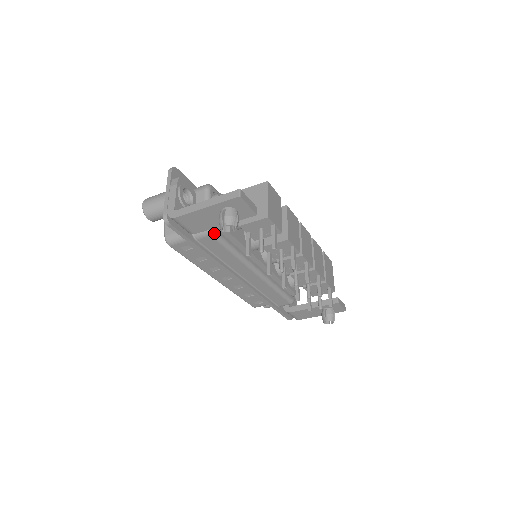
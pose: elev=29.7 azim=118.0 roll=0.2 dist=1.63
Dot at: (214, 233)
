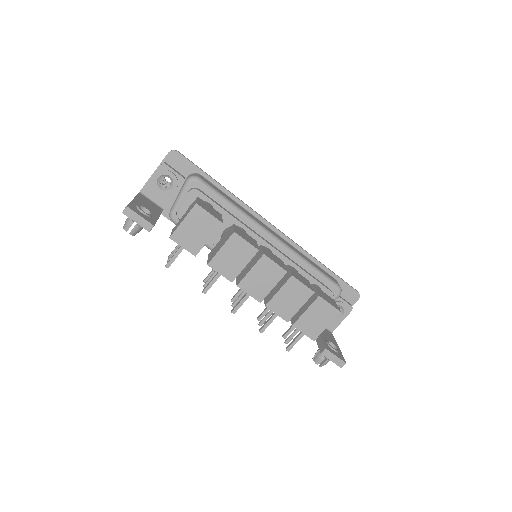
Dot at: (174, 222)
